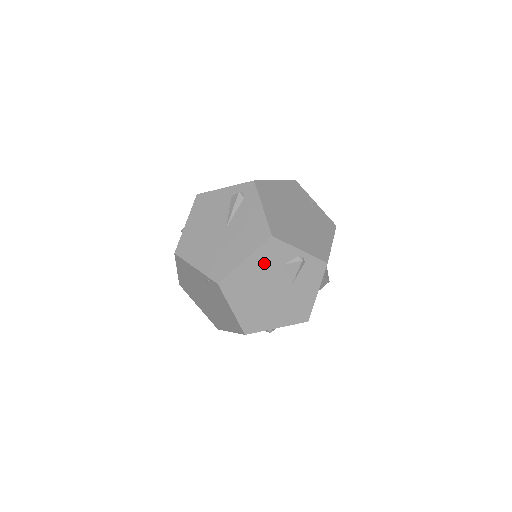
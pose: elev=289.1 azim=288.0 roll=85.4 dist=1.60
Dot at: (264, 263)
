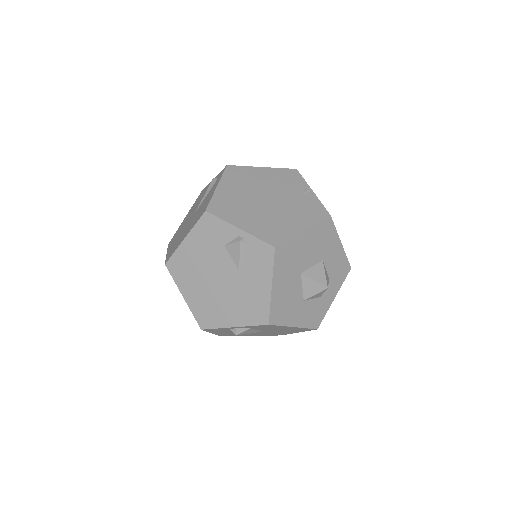
Dot at: (204, 243)
